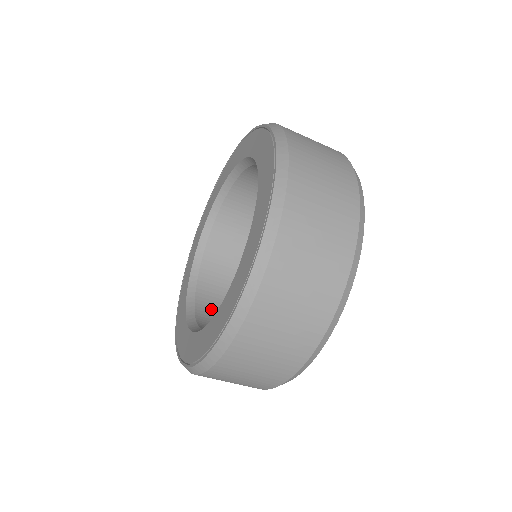
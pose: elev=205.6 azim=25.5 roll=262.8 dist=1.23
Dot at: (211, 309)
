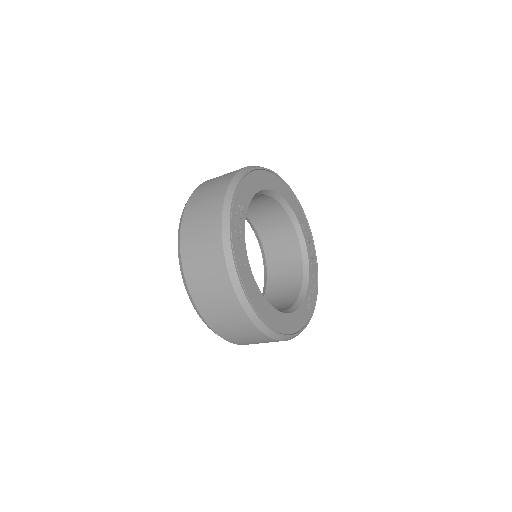
Dot at: (275, 292)
